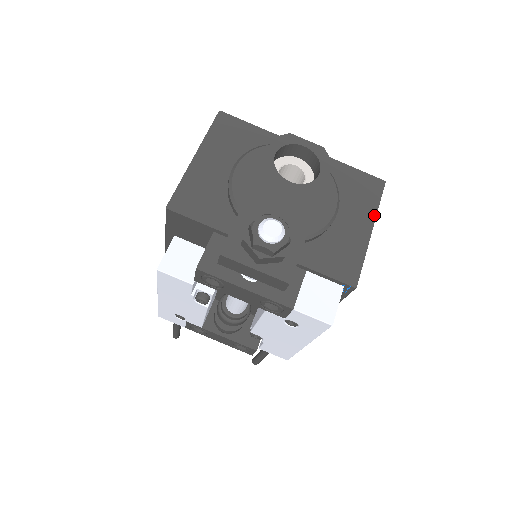
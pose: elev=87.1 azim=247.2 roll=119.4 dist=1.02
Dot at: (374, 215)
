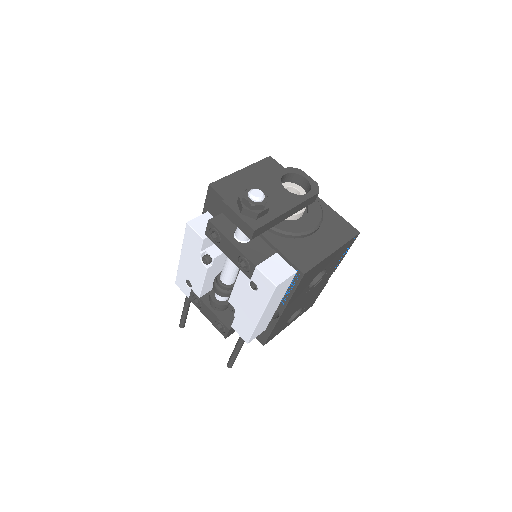
Dot at: (341, 245)
